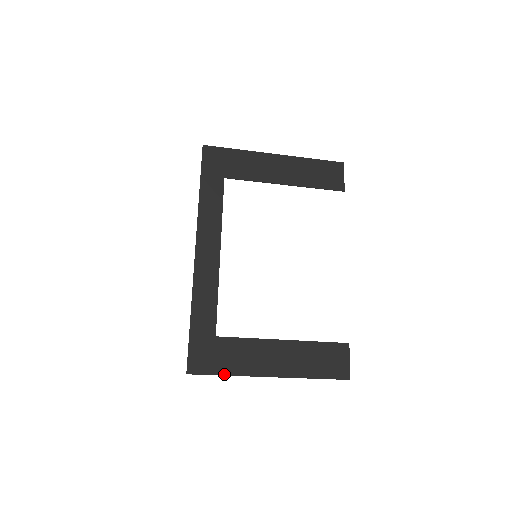
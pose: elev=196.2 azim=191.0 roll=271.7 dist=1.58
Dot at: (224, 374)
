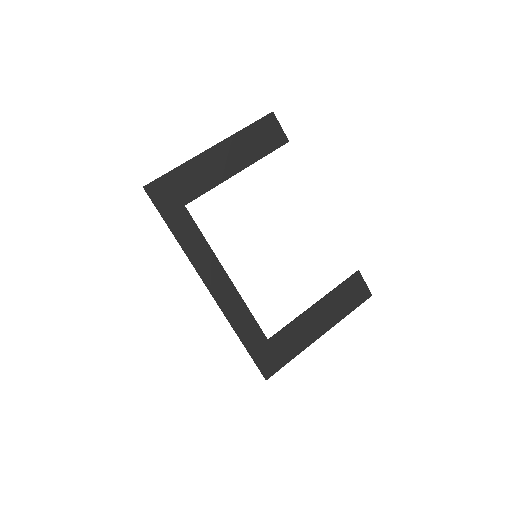
Dot at: (290, 360)
